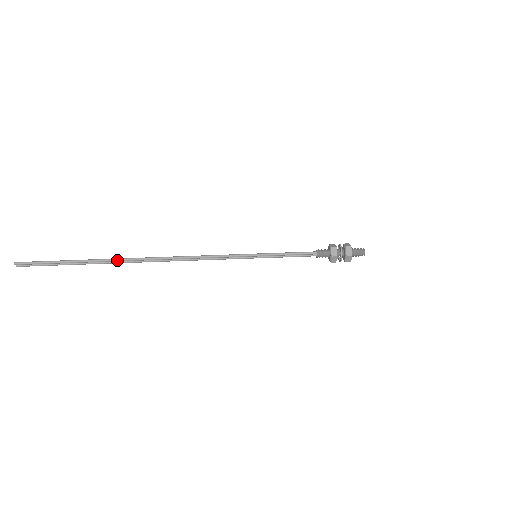
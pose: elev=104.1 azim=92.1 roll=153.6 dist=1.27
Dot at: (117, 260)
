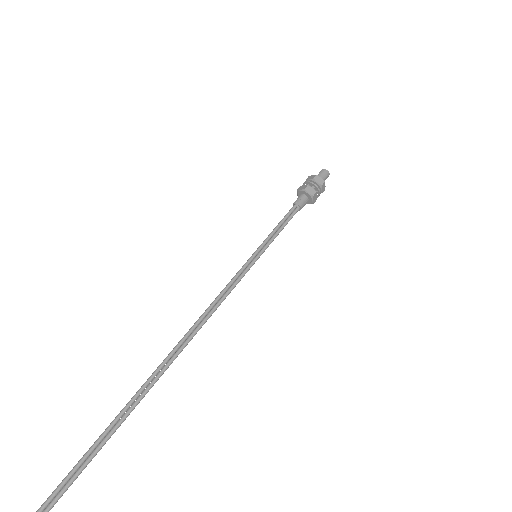
Dot at: (134, 396)
